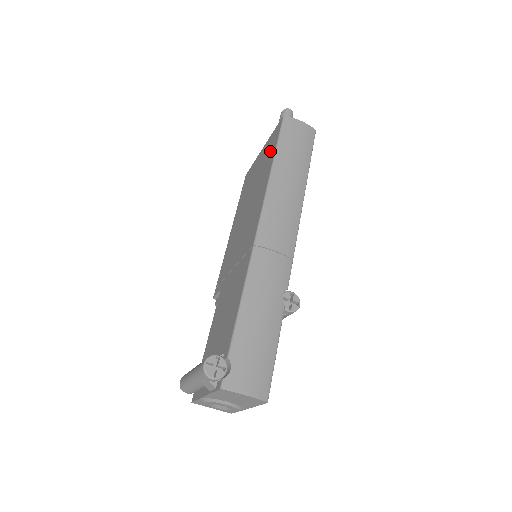
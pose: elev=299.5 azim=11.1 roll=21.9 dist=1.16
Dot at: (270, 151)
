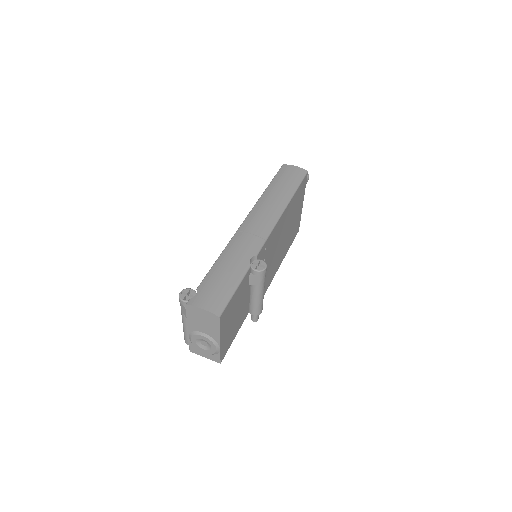
Dot at: occluded
